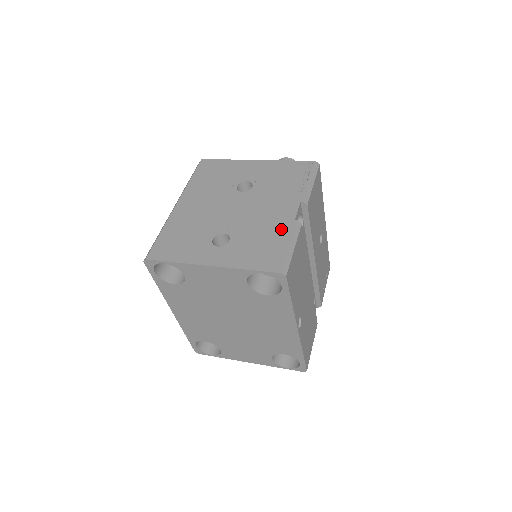
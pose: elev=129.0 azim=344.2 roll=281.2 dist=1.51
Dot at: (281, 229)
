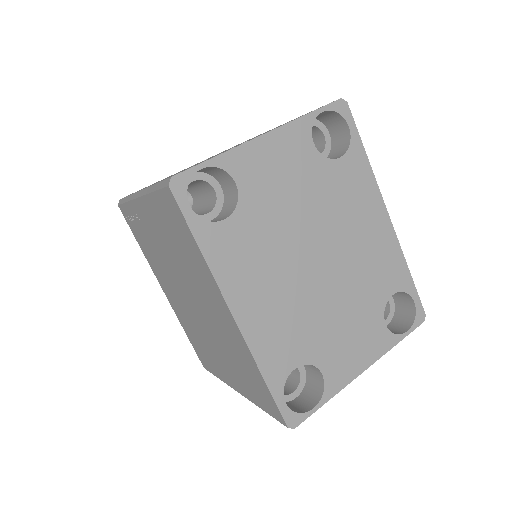
Dot at: occluded
